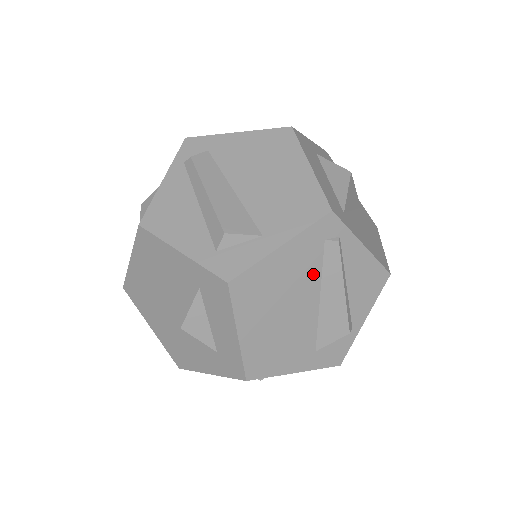
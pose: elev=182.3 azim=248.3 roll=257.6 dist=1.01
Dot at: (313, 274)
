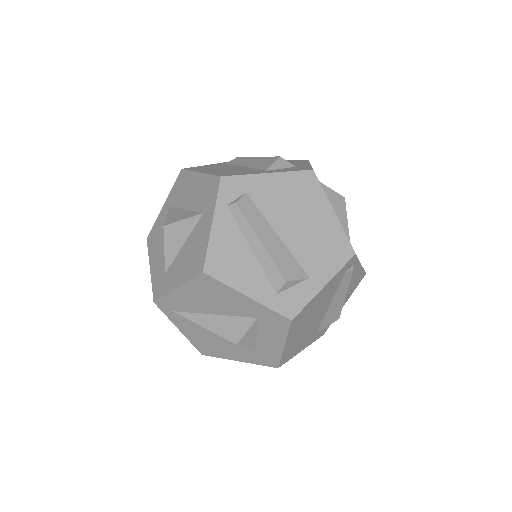
Dot at: (332, 293)
